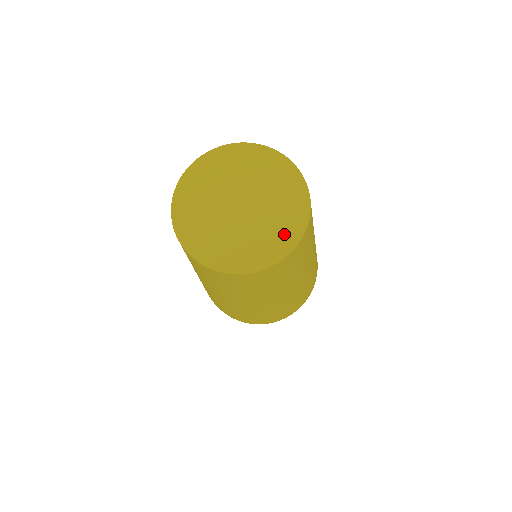
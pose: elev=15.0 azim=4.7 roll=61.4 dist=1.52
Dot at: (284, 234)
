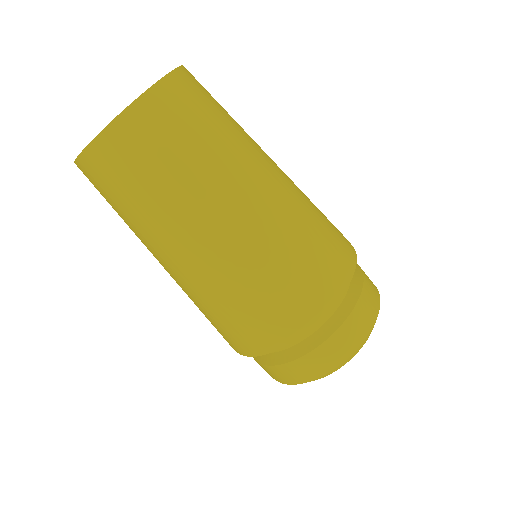
Dot at: occluded
